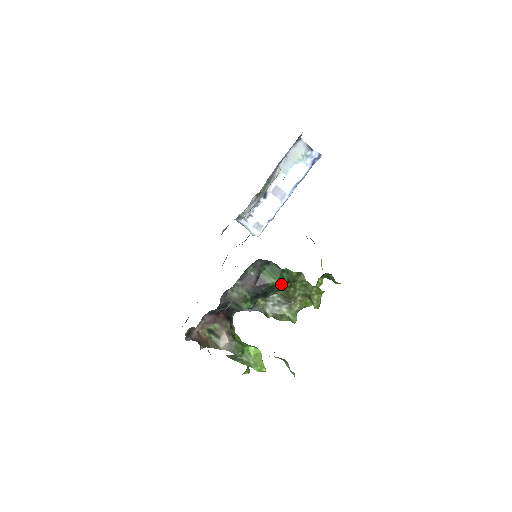
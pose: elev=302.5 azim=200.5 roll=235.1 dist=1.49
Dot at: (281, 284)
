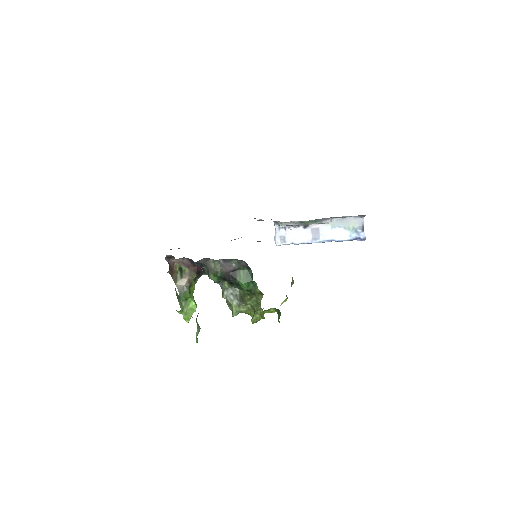
Dot at: (244, 288)
